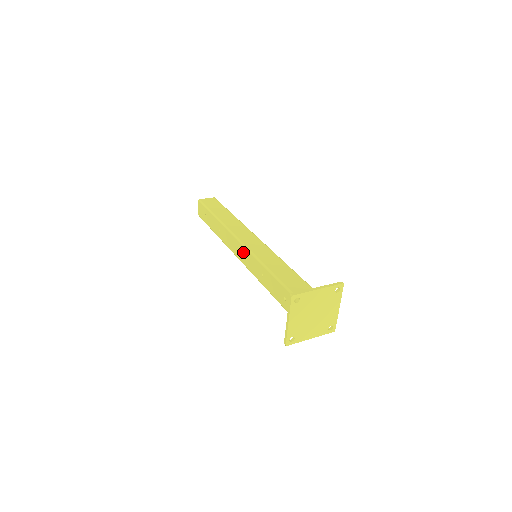
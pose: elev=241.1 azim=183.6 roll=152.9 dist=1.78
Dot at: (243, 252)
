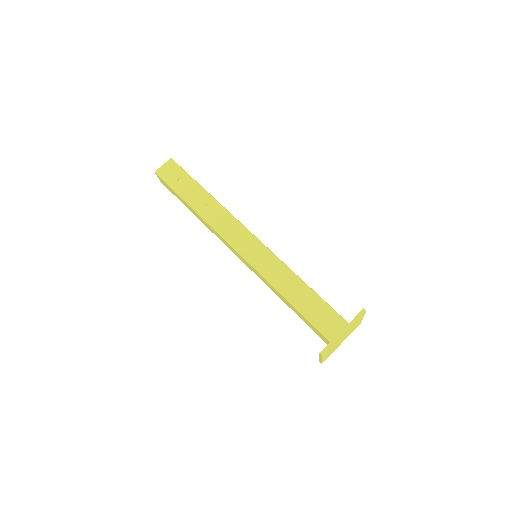
Dot at: (252, 244)
